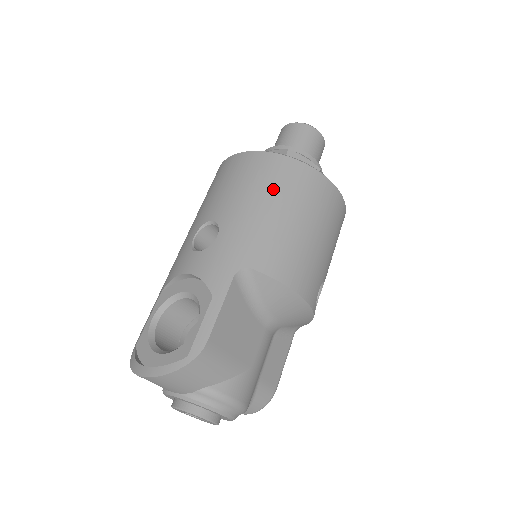
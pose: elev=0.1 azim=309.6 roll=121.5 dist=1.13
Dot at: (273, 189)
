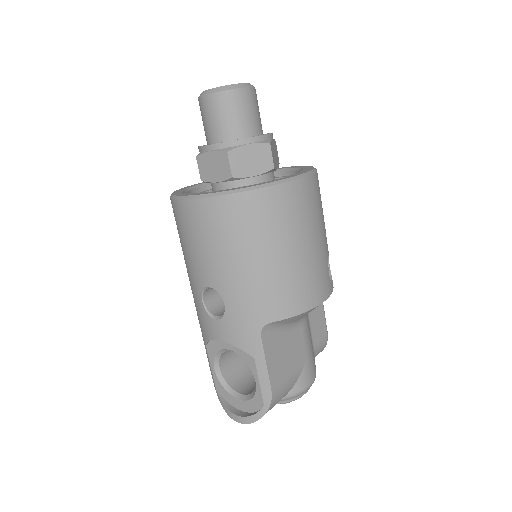
Dot at: (246, 239)
